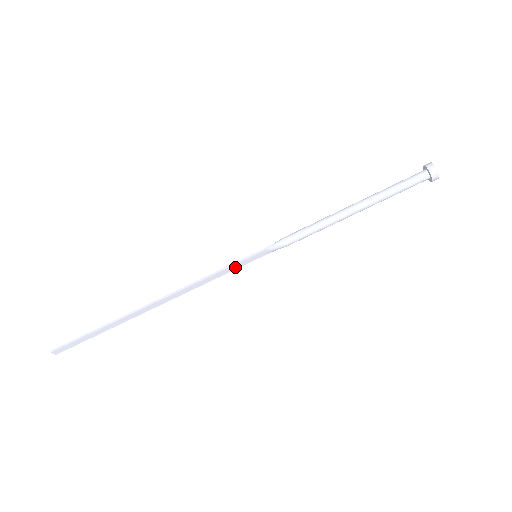
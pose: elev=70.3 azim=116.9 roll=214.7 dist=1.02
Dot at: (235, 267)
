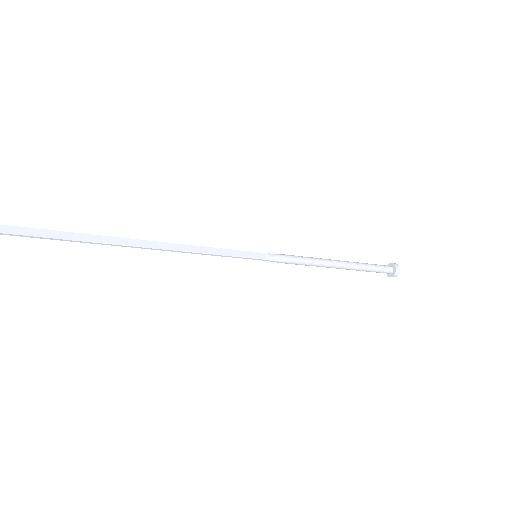
Dot at: (234, 254)
